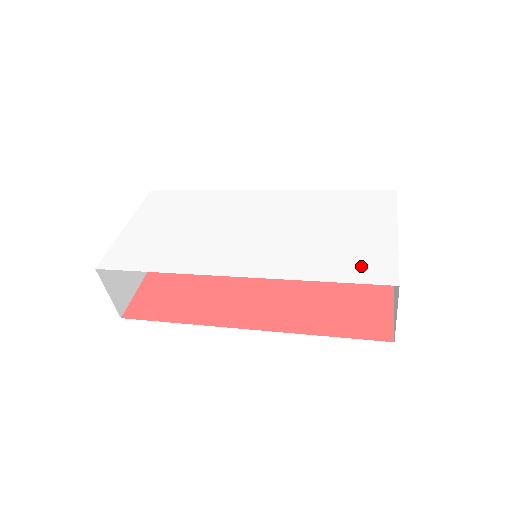
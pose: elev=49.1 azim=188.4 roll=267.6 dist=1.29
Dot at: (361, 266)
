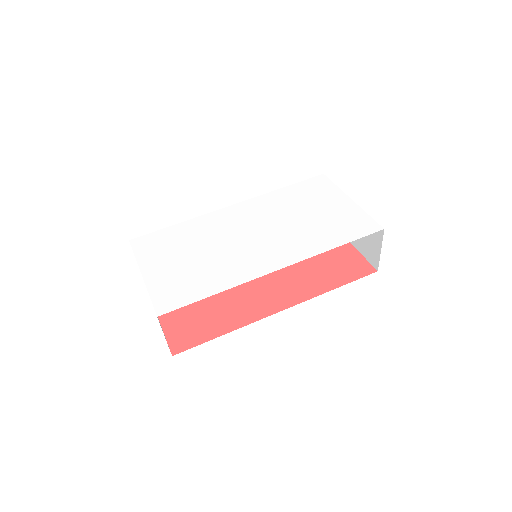
Dot at: (352, 227)
